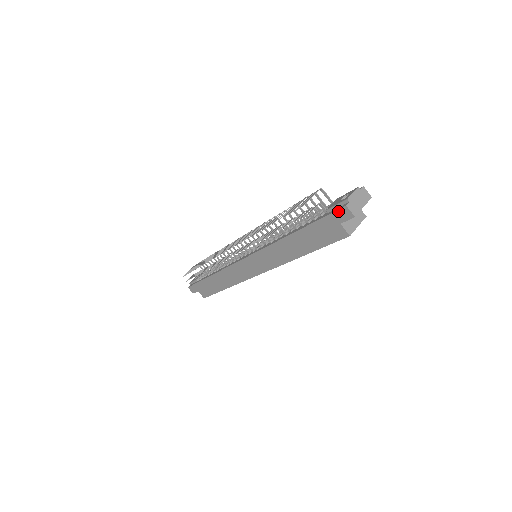
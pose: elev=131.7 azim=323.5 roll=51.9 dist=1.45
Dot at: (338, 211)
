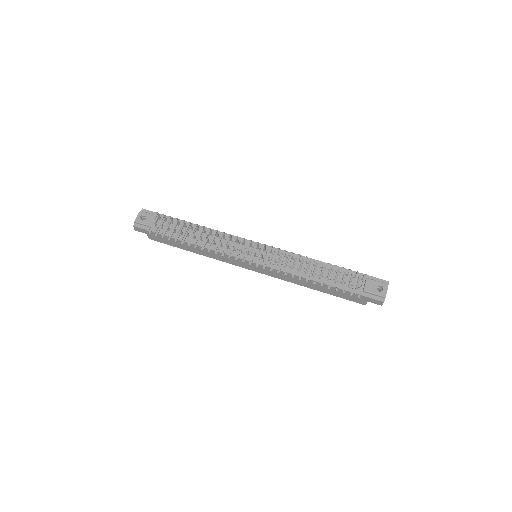
Dot at: (375, 300)
